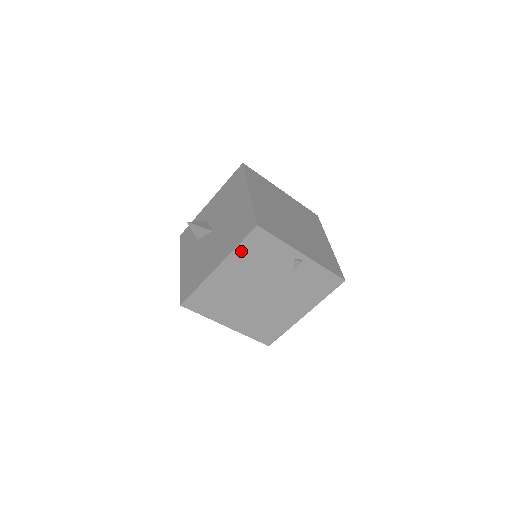
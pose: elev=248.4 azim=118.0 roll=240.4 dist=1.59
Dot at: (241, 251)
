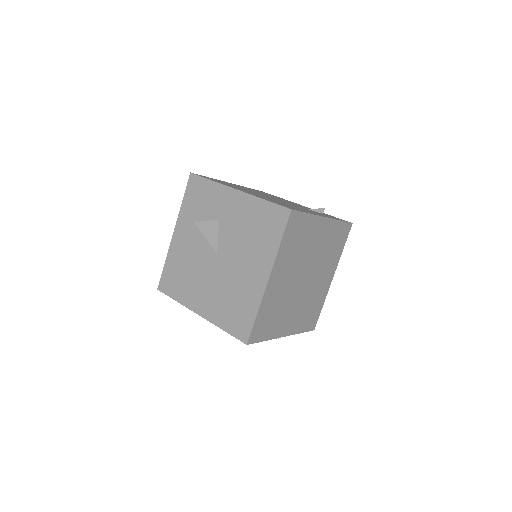
Dot at: occluded
